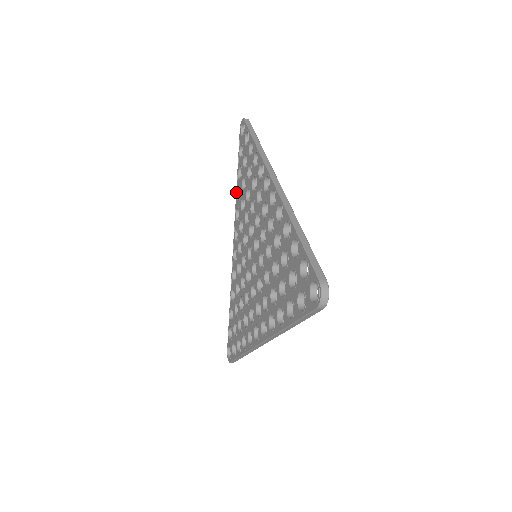
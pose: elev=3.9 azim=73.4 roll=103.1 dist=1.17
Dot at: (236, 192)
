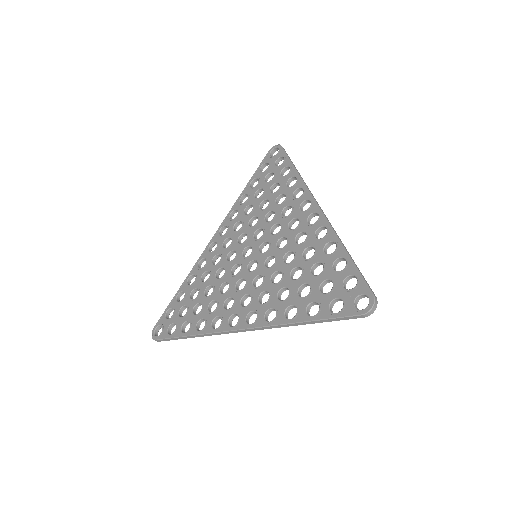
Dot at: (240, 196)
